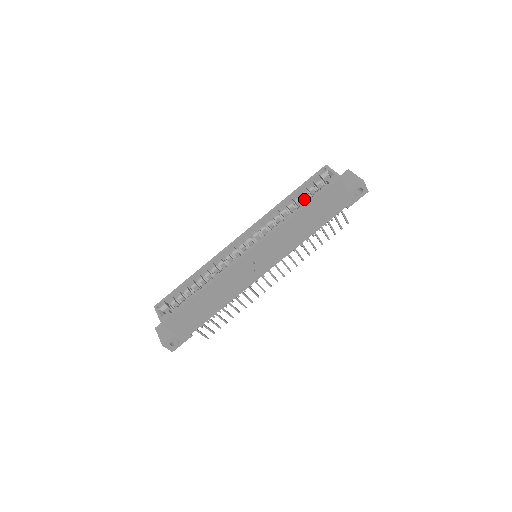
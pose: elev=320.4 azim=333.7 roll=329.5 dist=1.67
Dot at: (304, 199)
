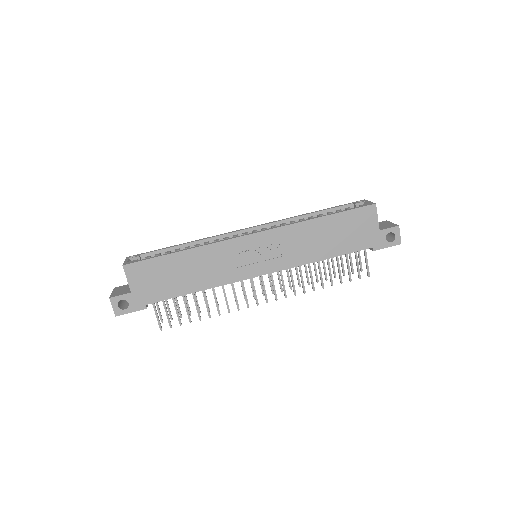
Dot at: occluded
